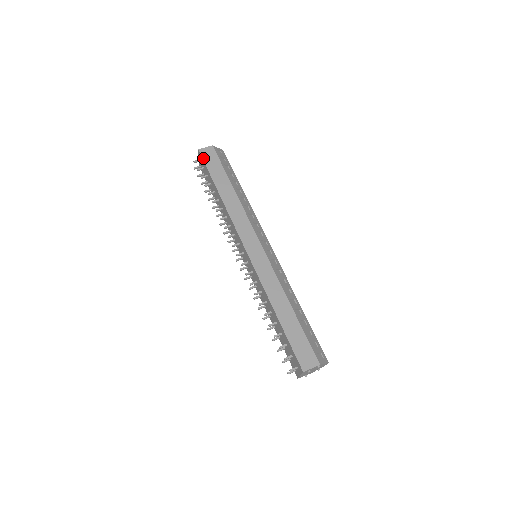
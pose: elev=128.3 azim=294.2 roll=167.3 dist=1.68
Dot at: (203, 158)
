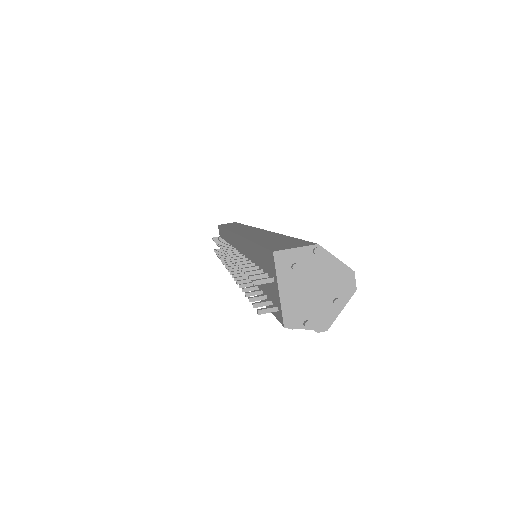
Dot at: (220, 225)
